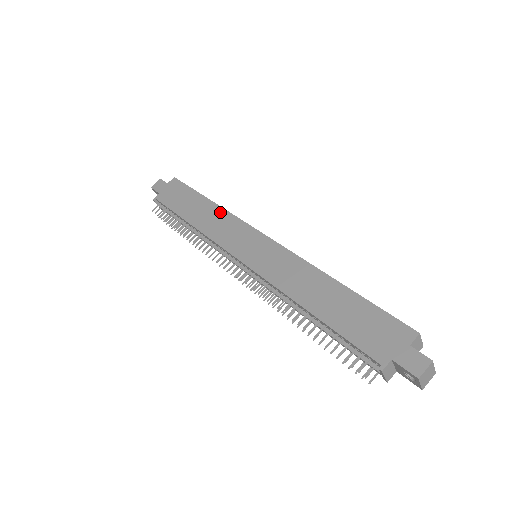
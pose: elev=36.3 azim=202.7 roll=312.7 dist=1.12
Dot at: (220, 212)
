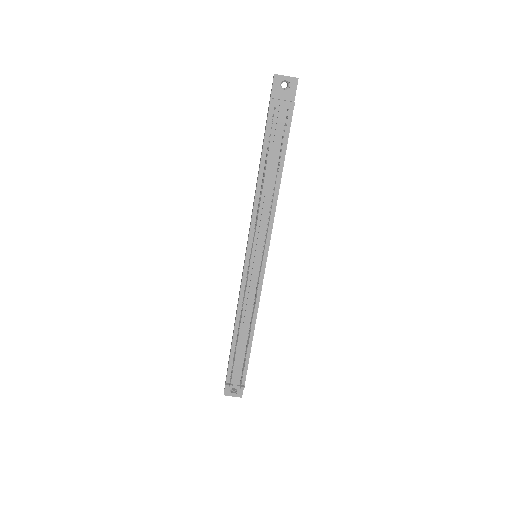
Dot at: occluded
